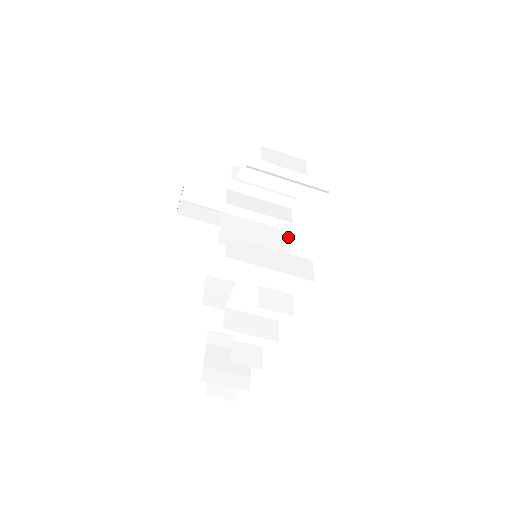
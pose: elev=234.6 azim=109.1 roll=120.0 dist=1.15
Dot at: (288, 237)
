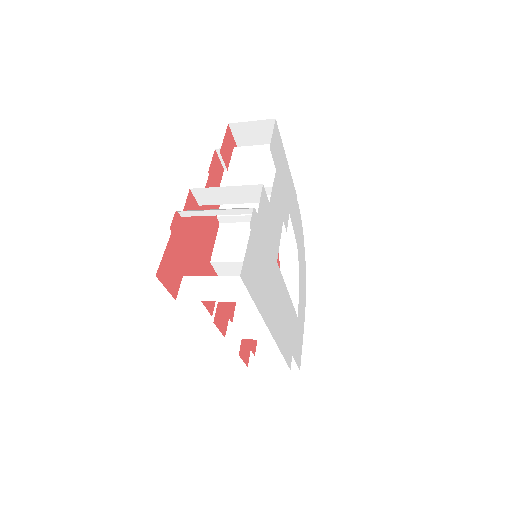
Dot at: (281, 229)
